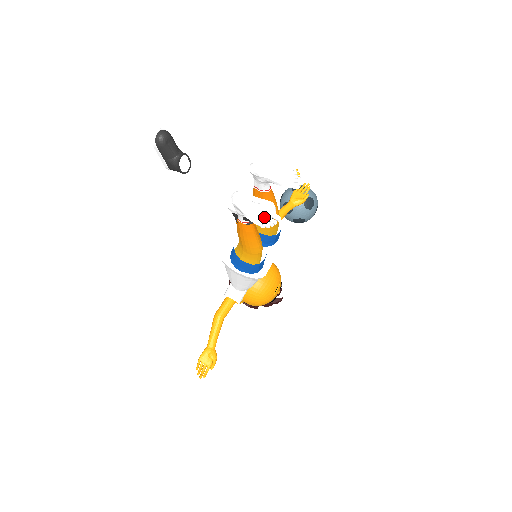
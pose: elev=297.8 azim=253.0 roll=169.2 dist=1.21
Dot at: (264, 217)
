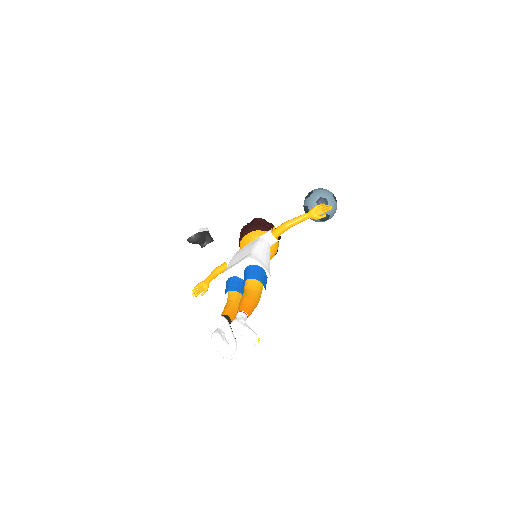
Dot at: (226, 354)
